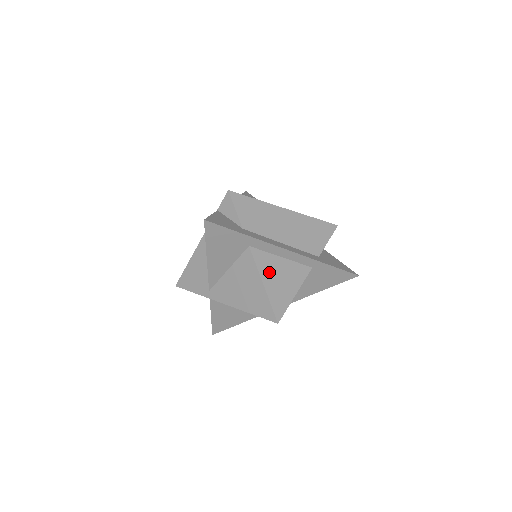
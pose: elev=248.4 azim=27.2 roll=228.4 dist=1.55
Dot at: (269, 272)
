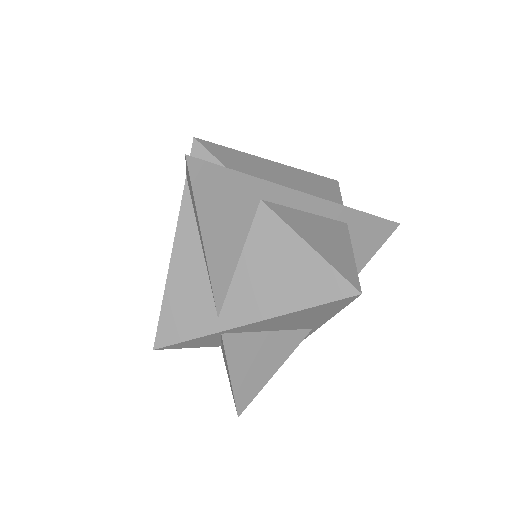
Dot at: (305, 230)
